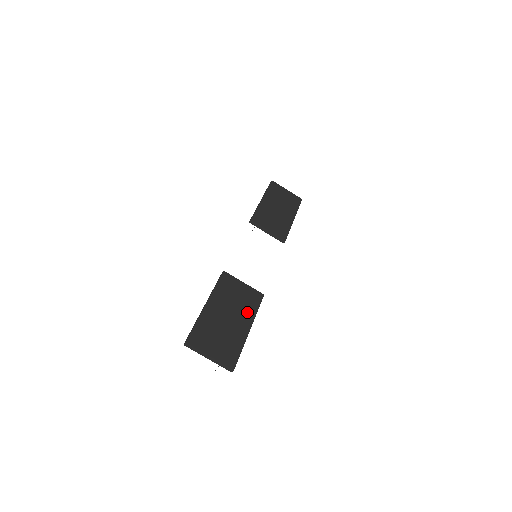
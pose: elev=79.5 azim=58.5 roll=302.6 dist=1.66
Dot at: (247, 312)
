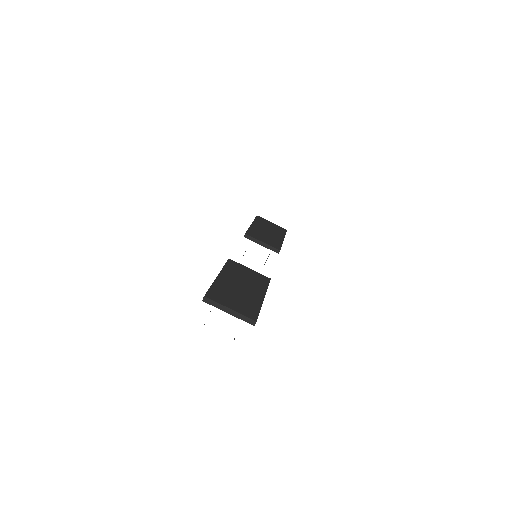
Dot at: (258, 287)
